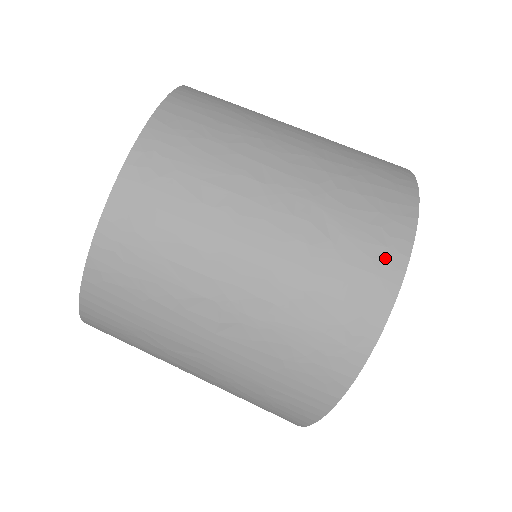
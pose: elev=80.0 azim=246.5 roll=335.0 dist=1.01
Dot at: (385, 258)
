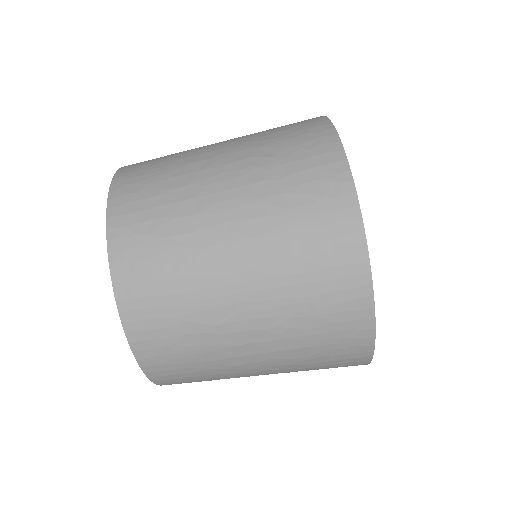
Dot at: (321, 143)
